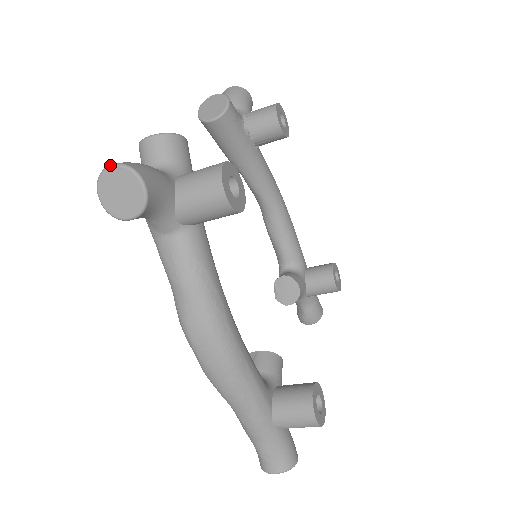
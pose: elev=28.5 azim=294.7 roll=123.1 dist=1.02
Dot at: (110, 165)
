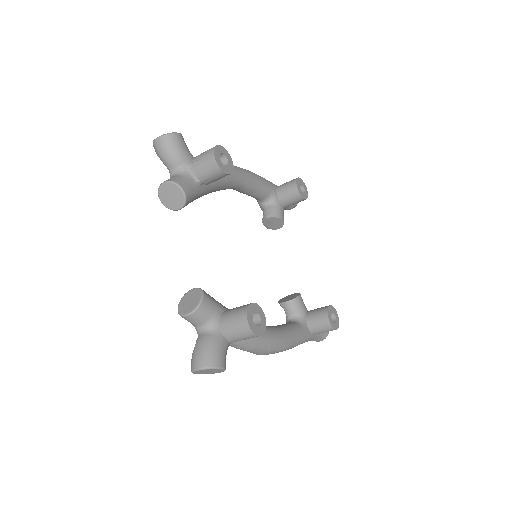
Dot at: (197, 370)
